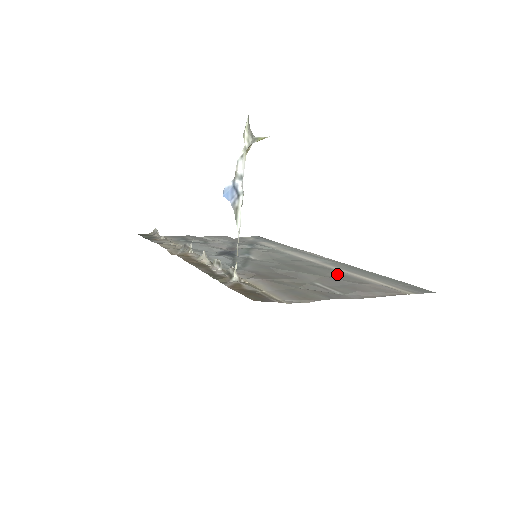
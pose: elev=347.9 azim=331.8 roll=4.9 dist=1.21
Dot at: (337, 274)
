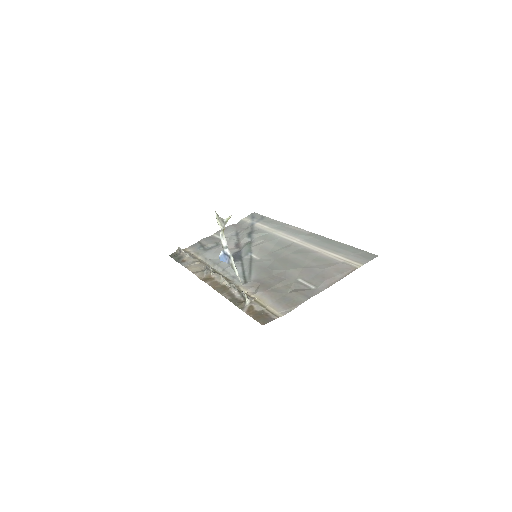
Dot at: (312, 258)
